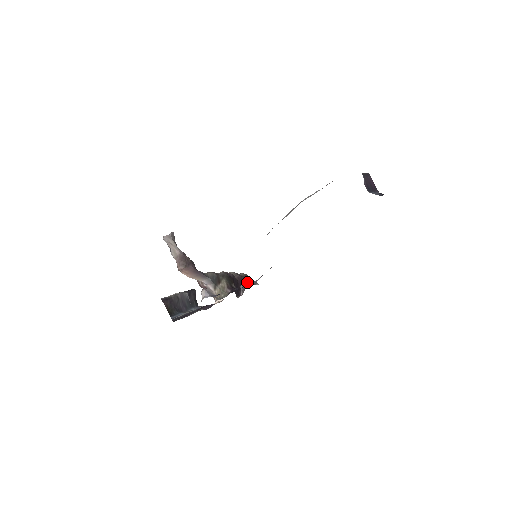
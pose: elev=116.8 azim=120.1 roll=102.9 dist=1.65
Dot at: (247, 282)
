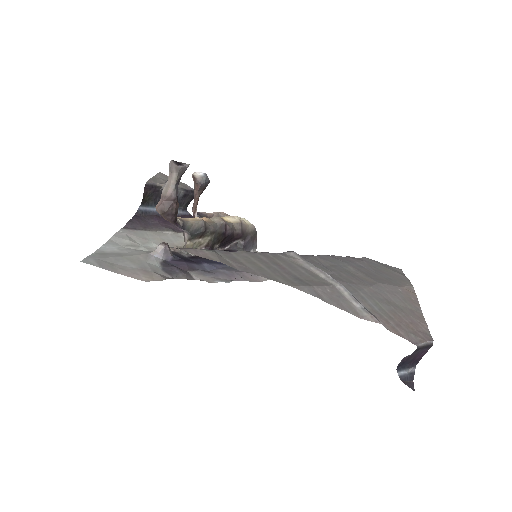
Dot at: (243, 244)
